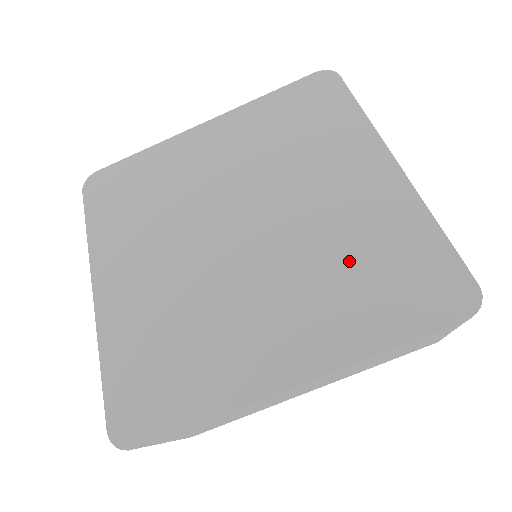
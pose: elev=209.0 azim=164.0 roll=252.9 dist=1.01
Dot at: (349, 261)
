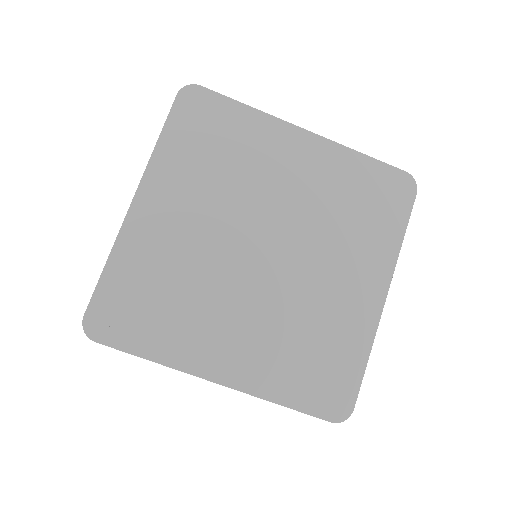
Dot at: (306, 336)
